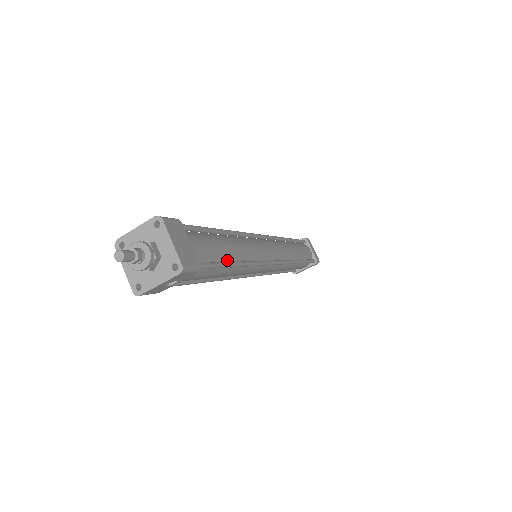
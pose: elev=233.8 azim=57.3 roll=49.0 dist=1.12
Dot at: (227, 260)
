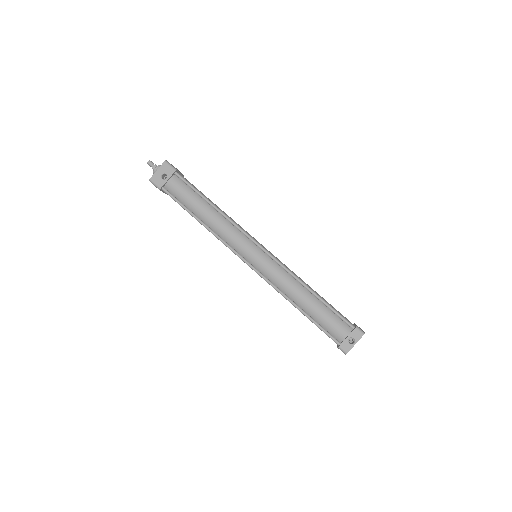
Dot at: (205, 199)
